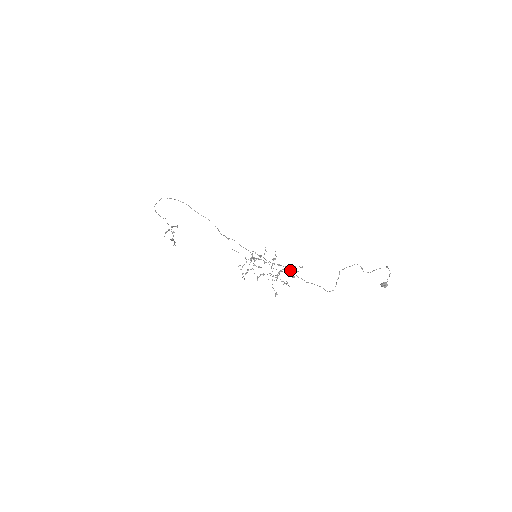
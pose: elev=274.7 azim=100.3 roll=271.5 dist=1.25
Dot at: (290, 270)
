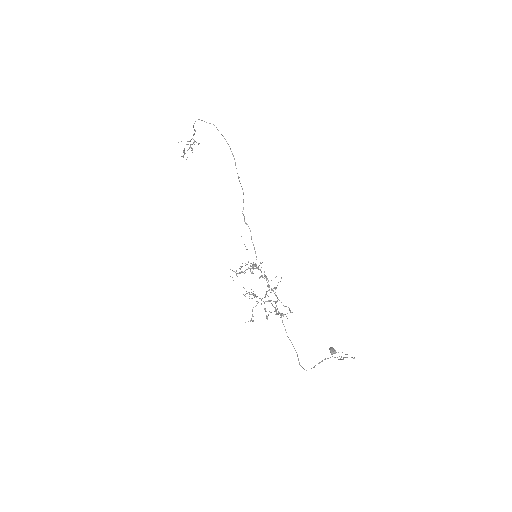
Dot at: (282, 314)
